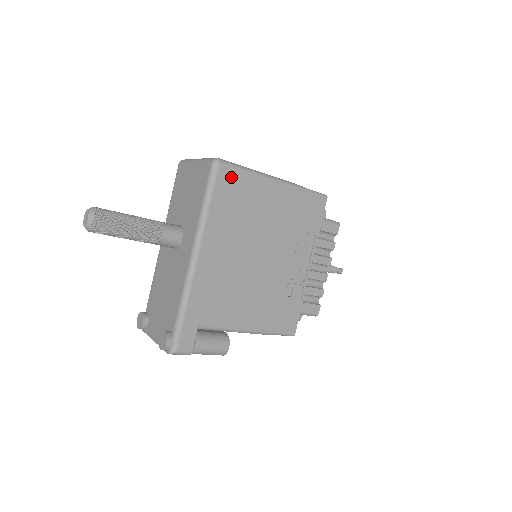
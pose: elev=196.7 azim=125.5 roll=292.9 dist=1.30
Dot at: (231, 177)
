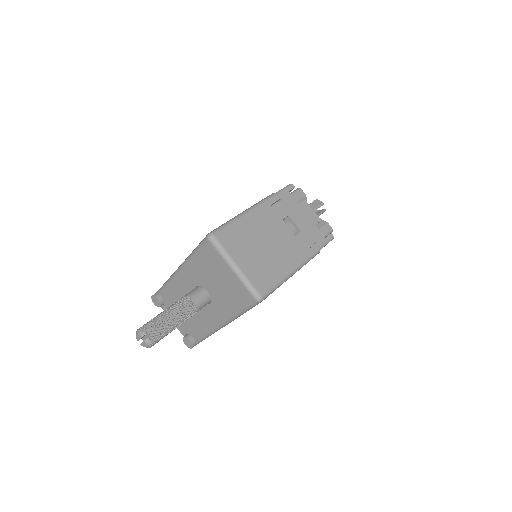
Dot at: occluded
